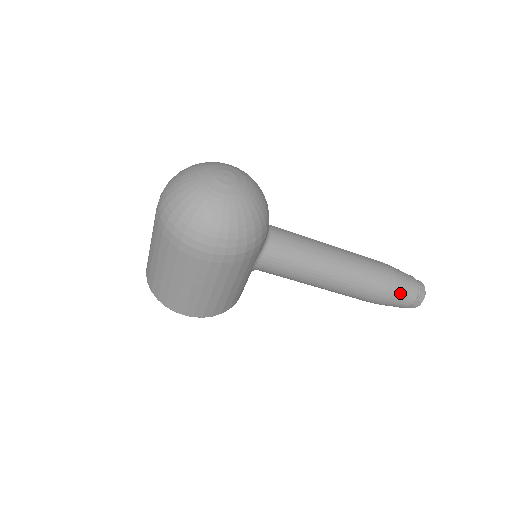
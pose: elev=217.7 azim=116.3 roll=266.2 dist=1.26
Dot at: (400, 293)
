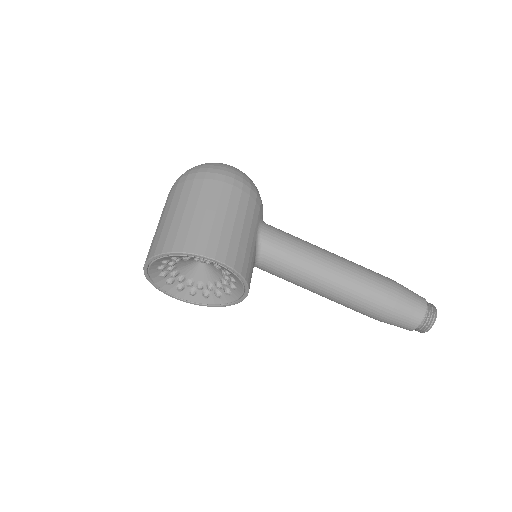
Dot at: (406, 289)
